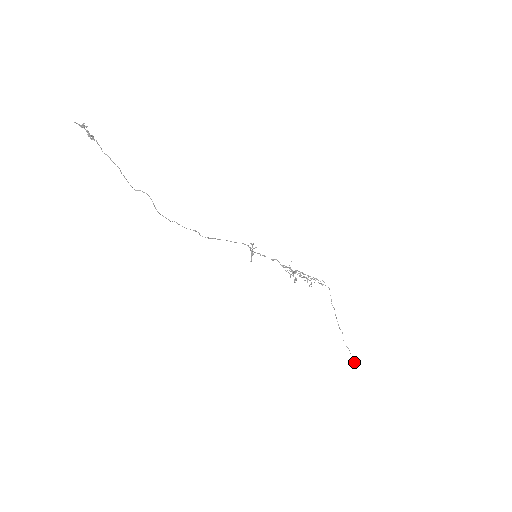
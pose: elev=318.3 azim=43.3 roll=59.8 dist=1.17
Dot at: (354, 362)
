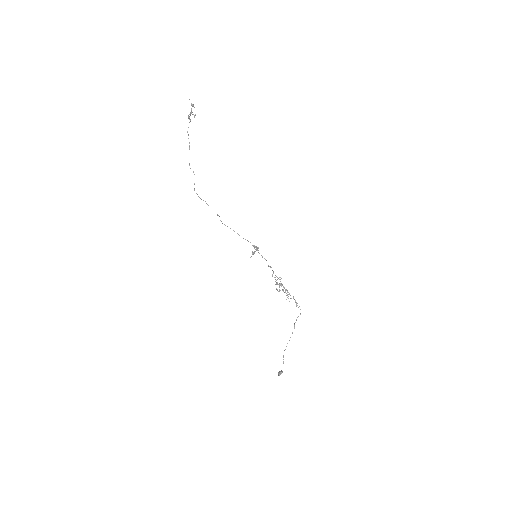
Dot at: (282, 372)
